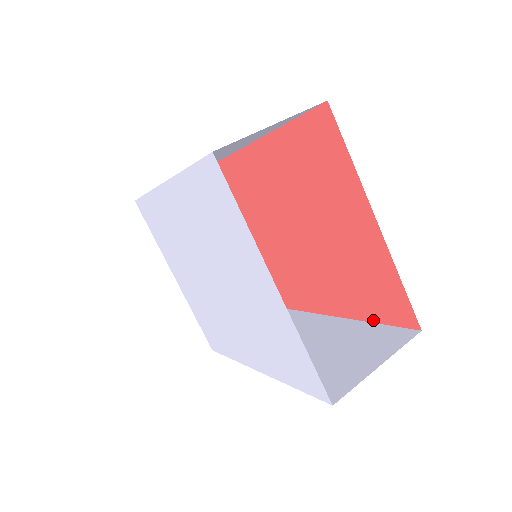
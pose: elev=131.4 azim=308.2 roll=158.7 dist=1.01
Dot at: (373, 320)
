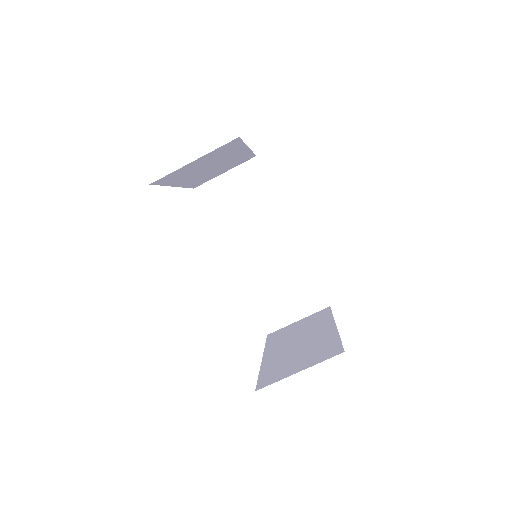
Dot at: (313, 272)
